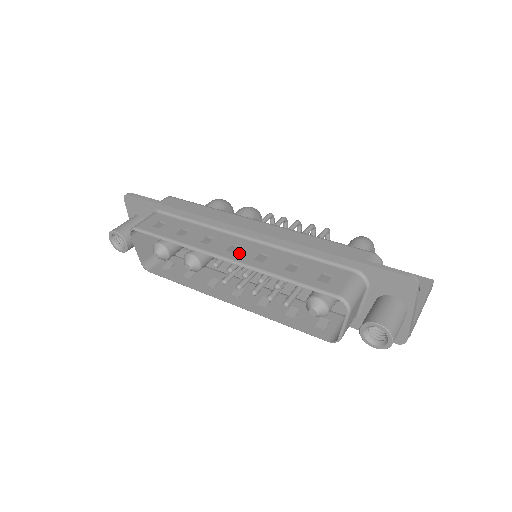
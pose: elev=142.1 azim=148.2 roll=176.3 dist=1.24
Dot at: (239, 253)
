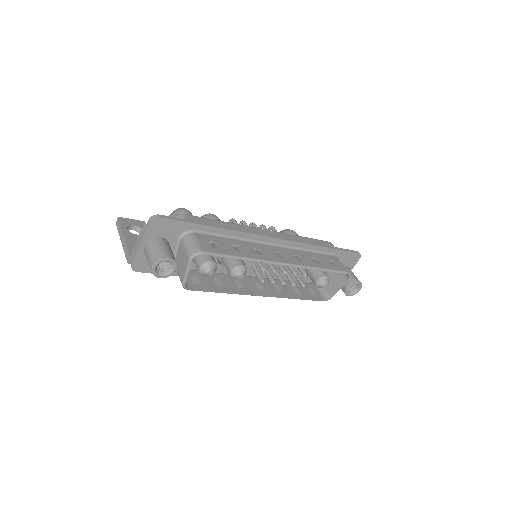
Dot at: (286, 258)
